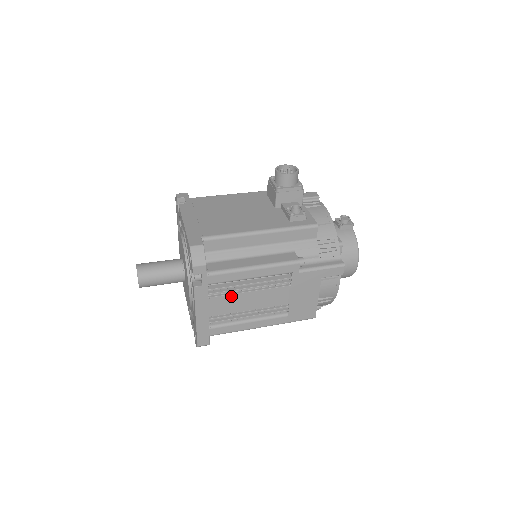
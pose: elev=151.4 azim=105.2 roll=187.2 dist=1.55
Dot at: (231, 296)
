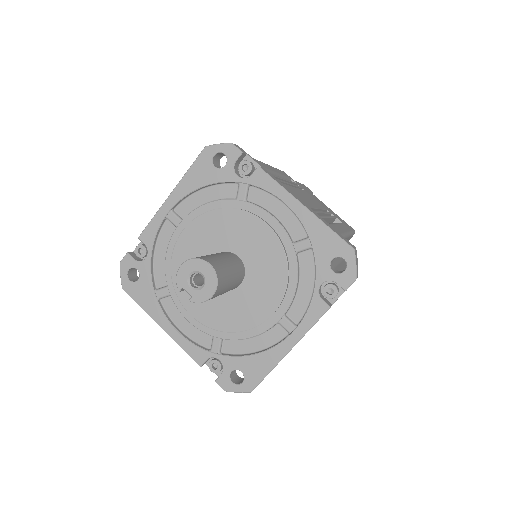
Dot at: (291, 188)
